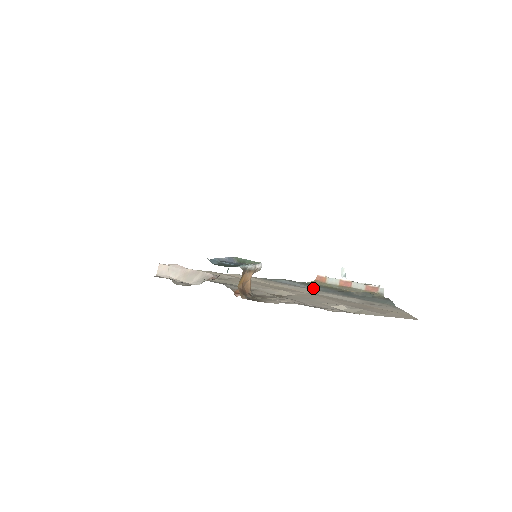
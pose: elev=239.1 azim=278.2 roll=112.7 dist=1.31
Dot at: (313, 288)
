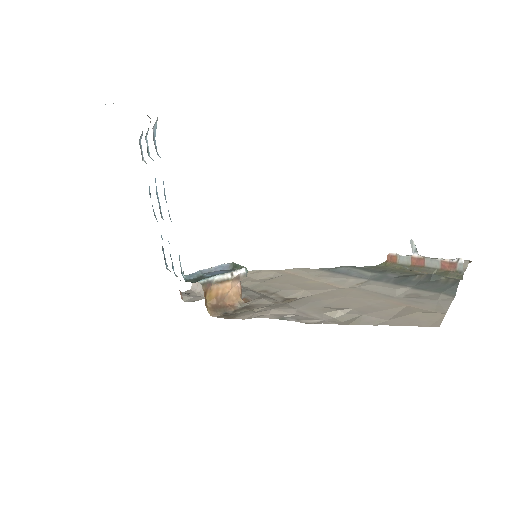
Dot at: (366, 276)
